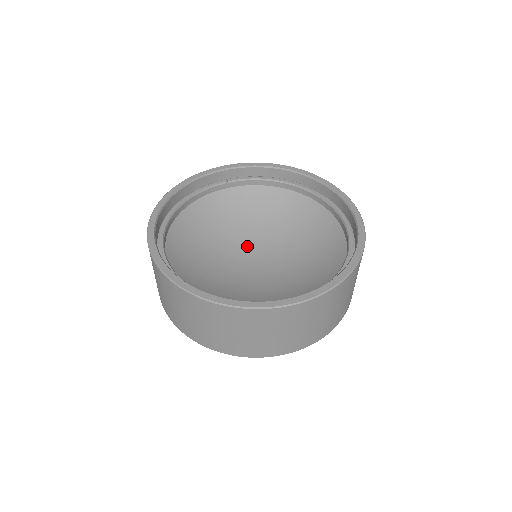
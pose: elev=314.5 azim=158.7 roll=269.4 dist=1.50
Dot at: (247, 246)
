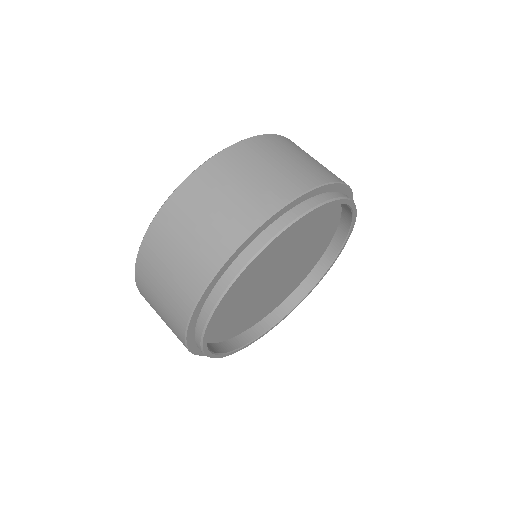
Dot at: occluded
